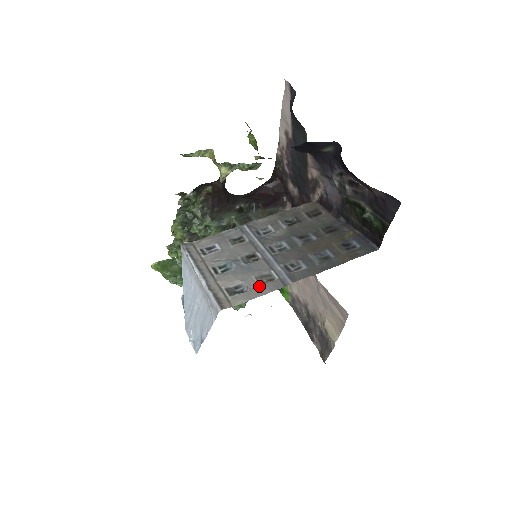
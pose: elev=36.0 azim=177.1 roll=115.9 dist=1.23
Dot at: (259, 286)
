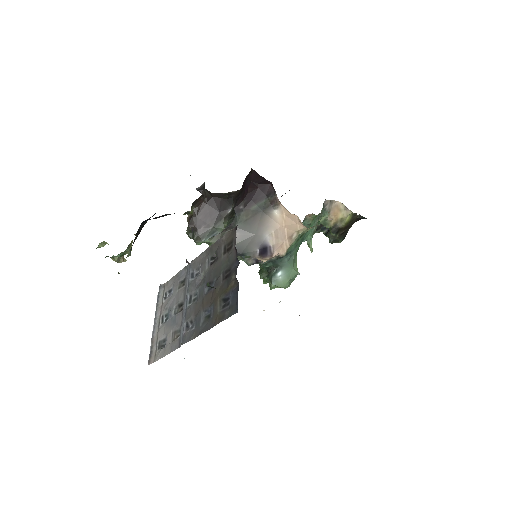
Dot at: (170, 344)
